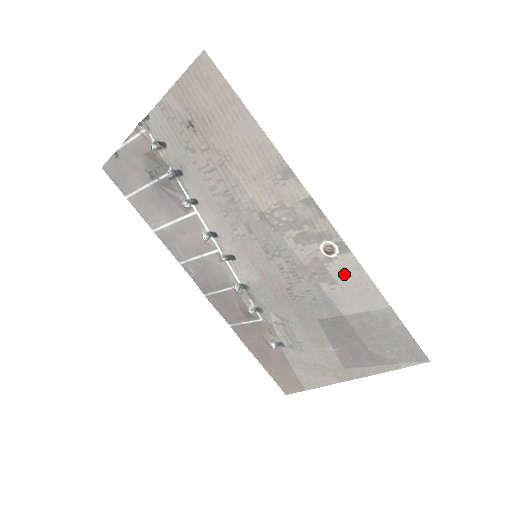
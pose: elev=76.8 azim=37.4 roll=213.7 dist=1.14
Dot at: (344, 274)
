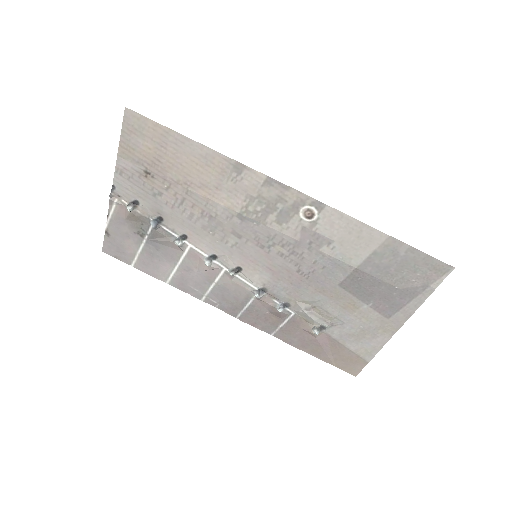
Dot at: (333, 229)
